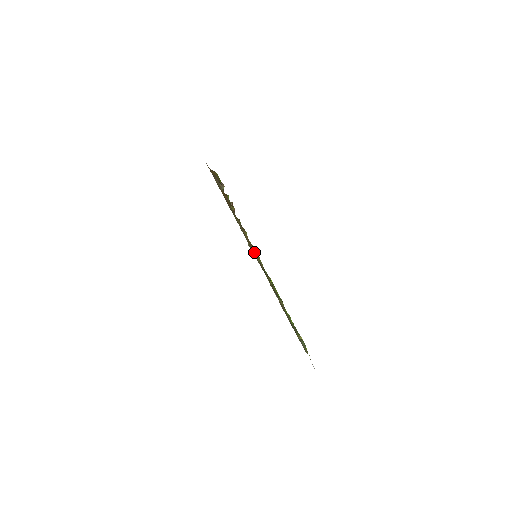
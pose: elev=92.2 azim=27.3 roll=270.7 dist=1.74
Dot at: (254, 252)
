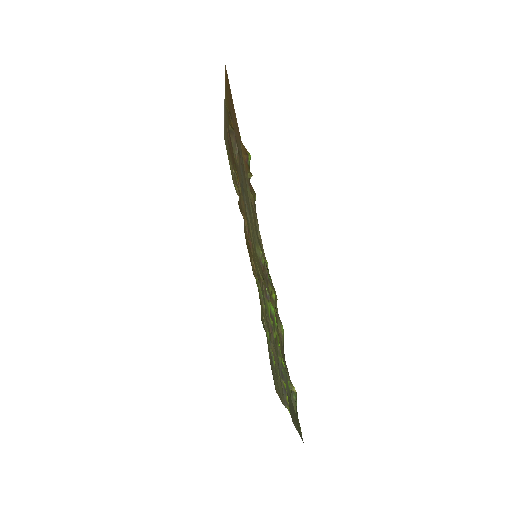
Dot at: (259, 248)
